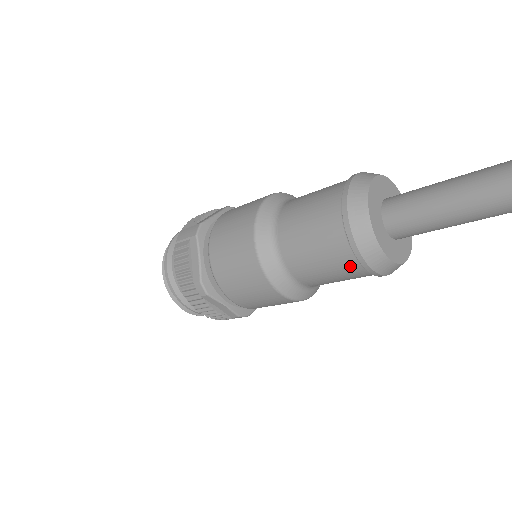
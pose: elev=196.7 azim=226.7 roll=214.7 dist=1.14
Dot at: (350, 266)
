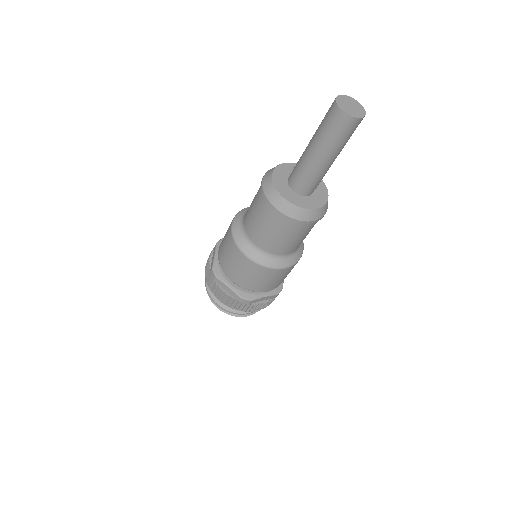
Dot at: (303, 228)
